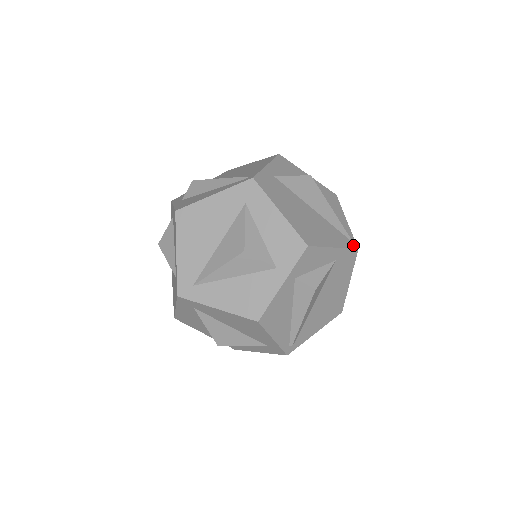
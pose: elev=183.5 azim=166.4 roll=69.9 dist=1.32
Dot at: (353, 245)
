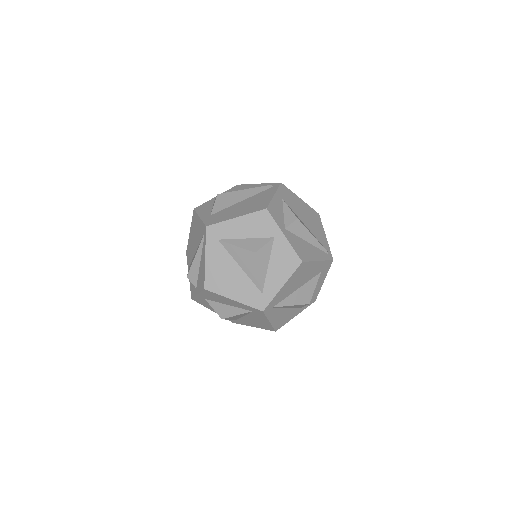
Dot at: occluded
